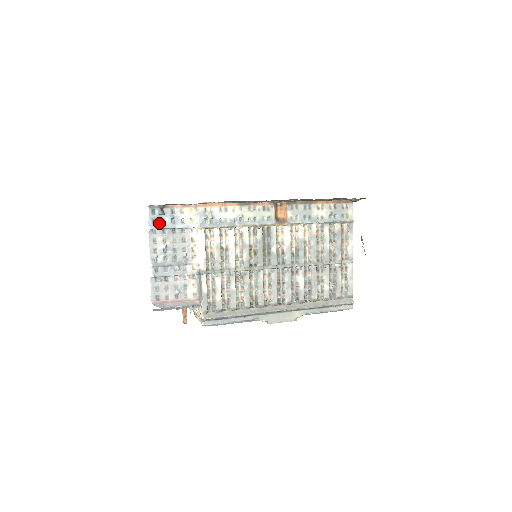
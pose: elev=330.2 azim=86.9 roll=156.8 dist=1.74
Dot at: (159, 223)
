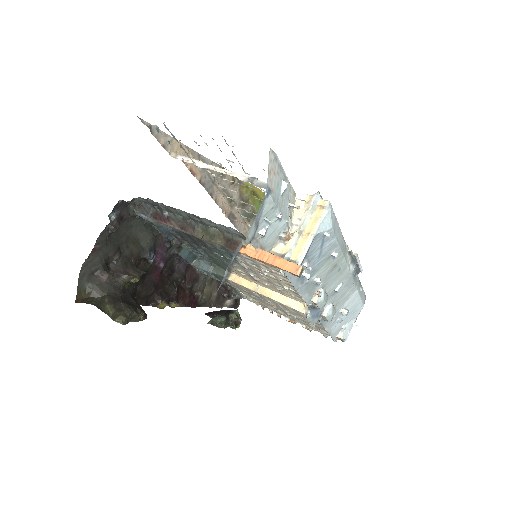
Dot at: occluded
